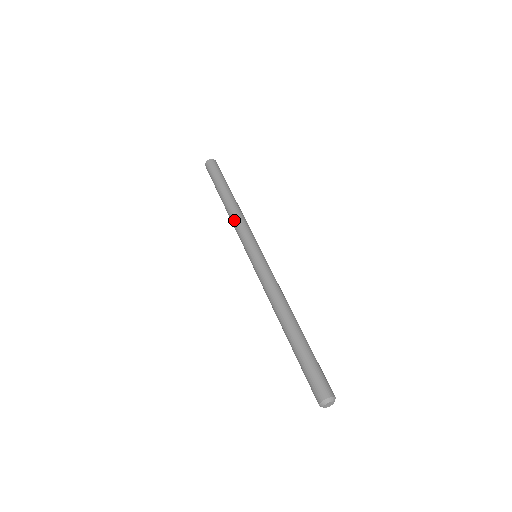
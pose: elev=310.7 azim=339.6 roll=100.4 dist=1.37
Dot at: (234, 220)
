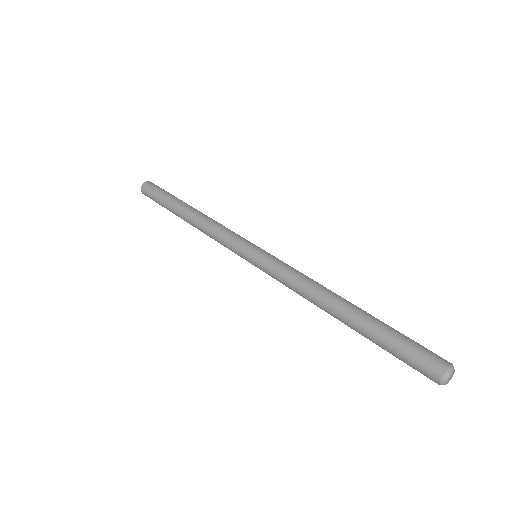
Dot at: (214, 223)
